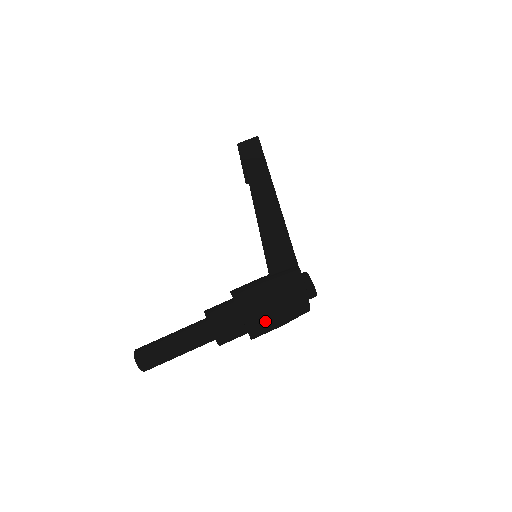
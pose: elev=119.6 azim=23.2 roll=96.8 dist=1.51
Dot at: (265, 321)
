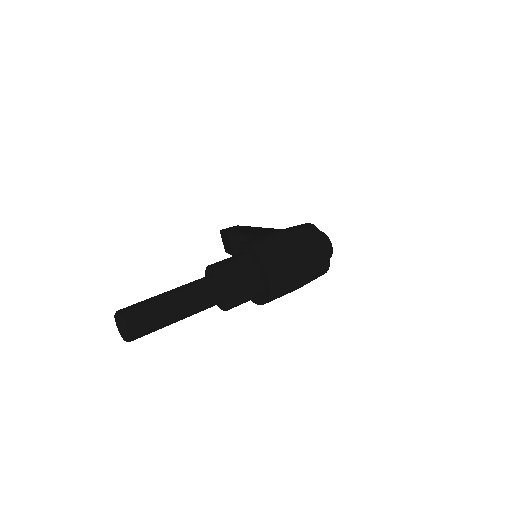
Dot at: (279, 250)
